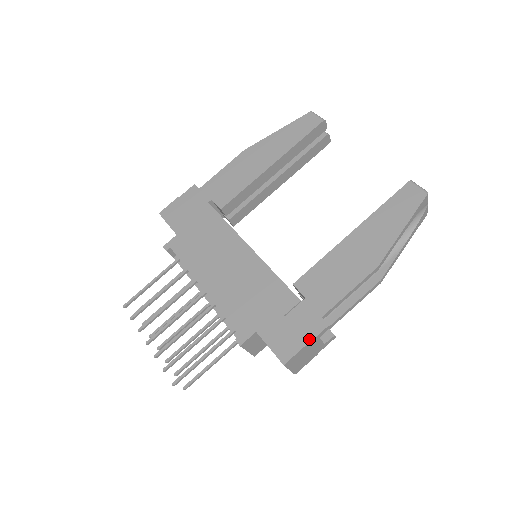
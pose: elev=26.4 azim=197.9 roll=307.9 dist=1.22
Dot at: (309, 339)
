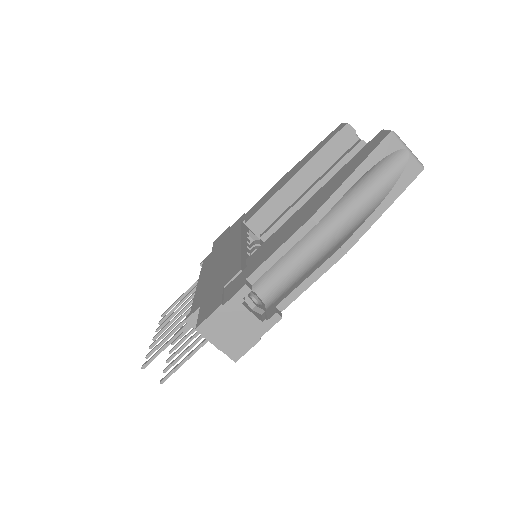
Dot at: (225, 301)
